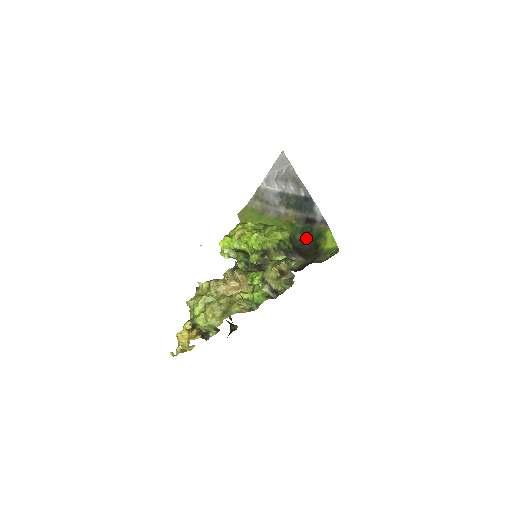
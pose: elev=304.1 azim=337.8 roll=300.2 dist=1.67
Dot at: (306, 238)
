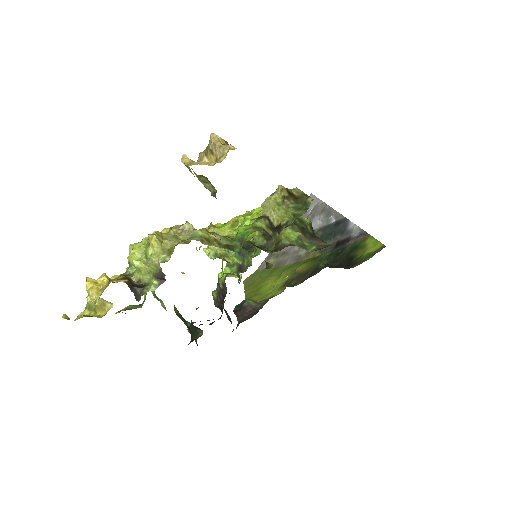
Dot at: (334, 259)
